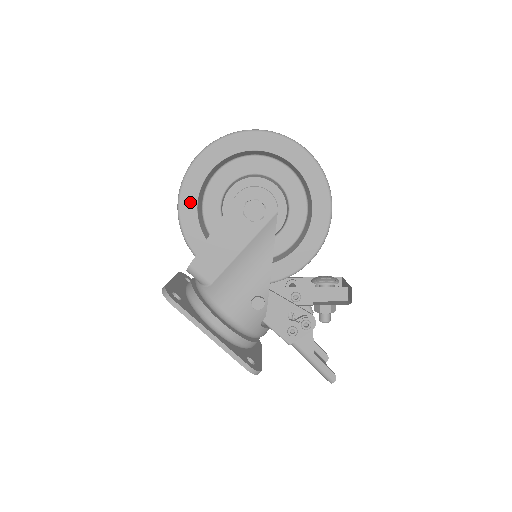
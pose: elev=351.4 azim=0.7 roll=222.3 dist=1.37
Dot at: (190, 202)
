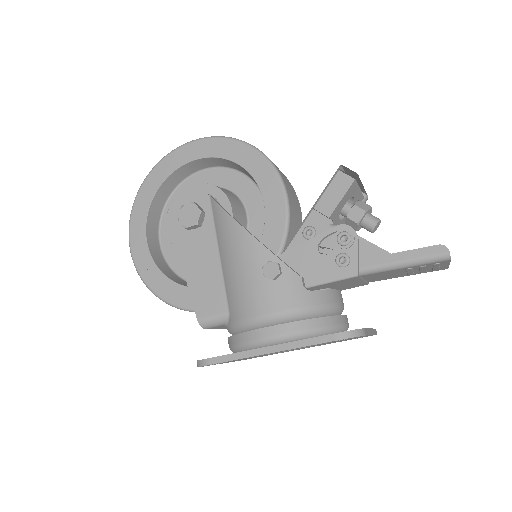
Dot at: (156, 278)
